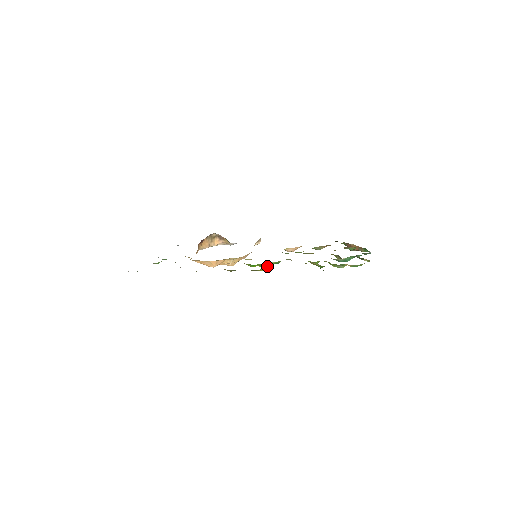
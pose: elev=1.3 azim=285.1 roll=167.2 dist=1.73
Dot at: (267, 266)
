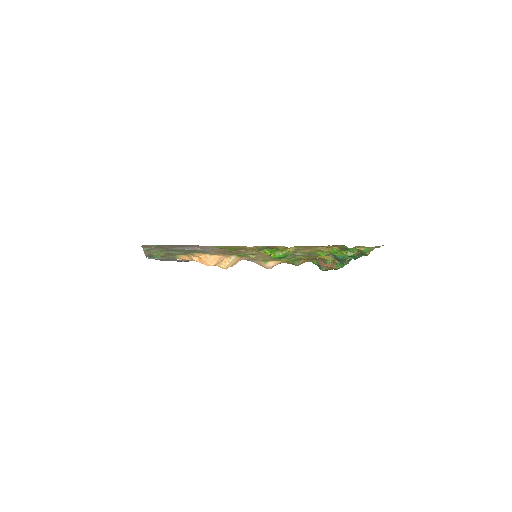
Dot at: (280, 256)
